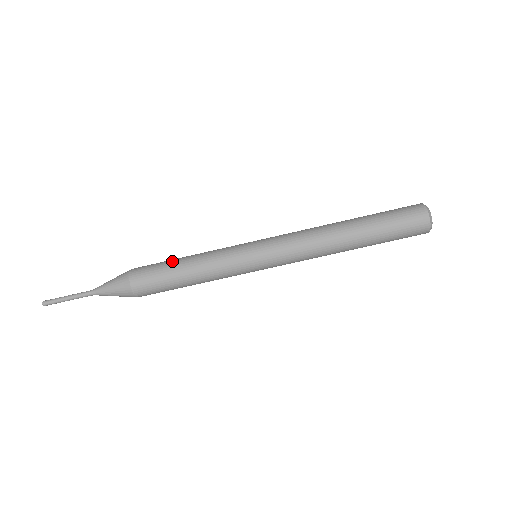
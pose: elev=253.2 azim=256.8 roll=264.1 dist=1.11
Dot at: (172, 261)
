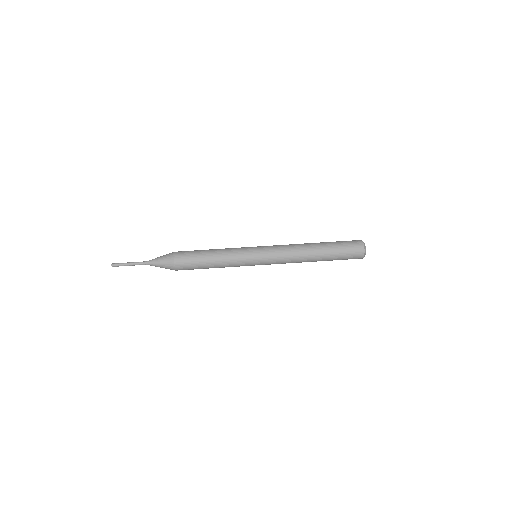
Dot at: occluded
